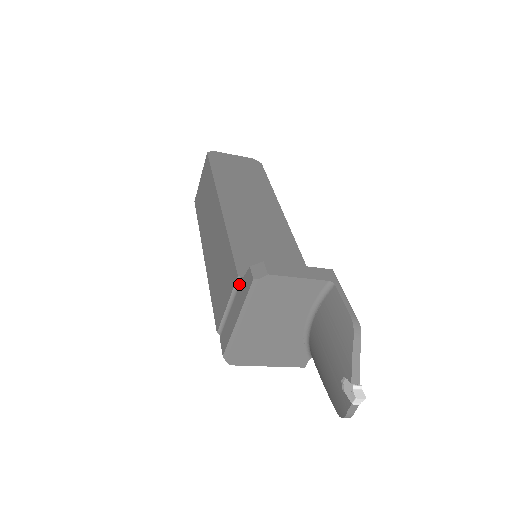
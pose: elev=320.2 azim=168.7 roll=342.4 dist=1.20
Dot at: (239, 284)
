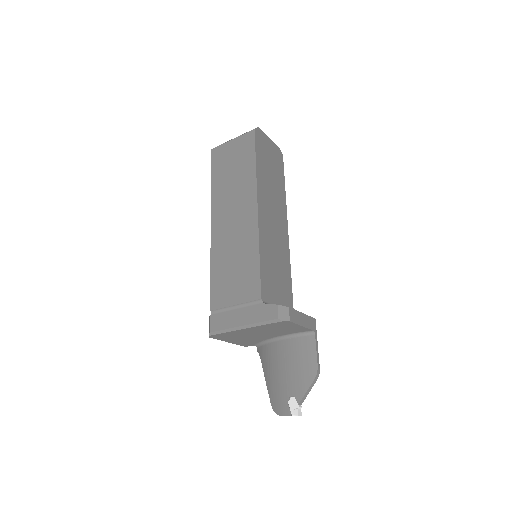
Dot at: (257, 303)
